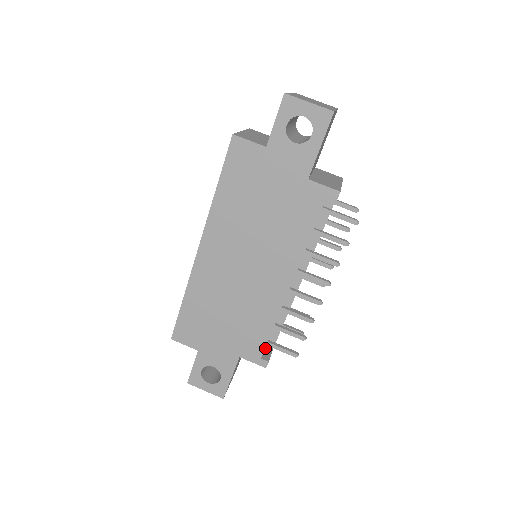
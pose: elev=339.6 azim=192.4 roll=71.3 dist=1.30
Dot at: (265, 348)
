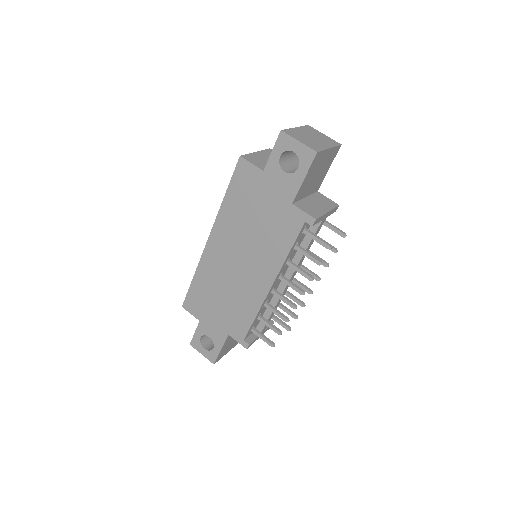
Dot at: (252, 333)
